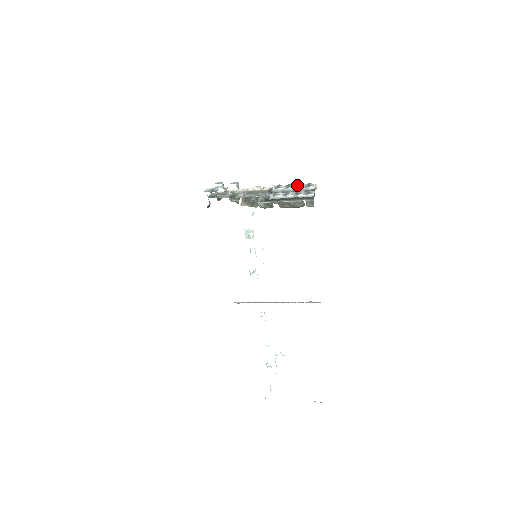
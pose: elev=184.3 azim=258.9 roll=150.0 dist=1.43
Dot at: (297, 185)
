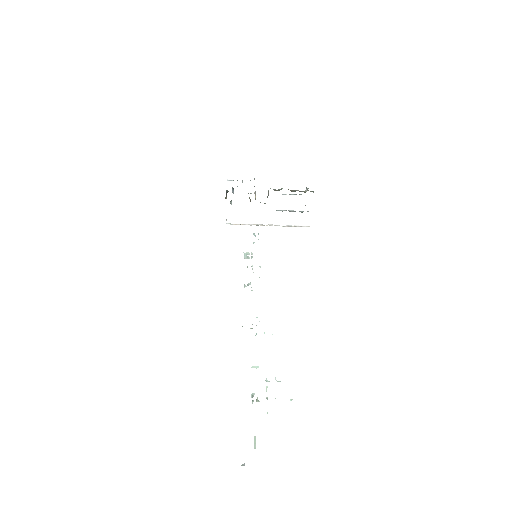
Dot at: occluded
